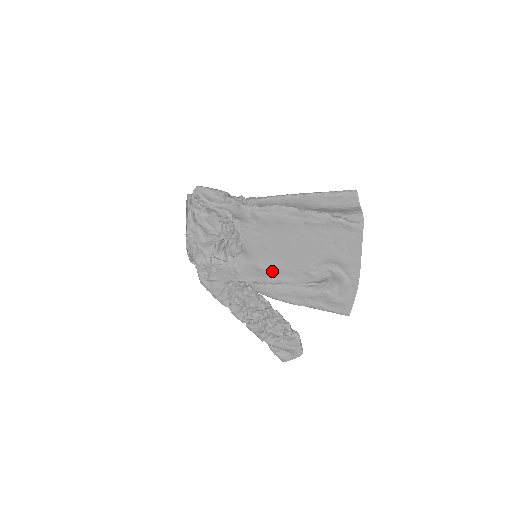
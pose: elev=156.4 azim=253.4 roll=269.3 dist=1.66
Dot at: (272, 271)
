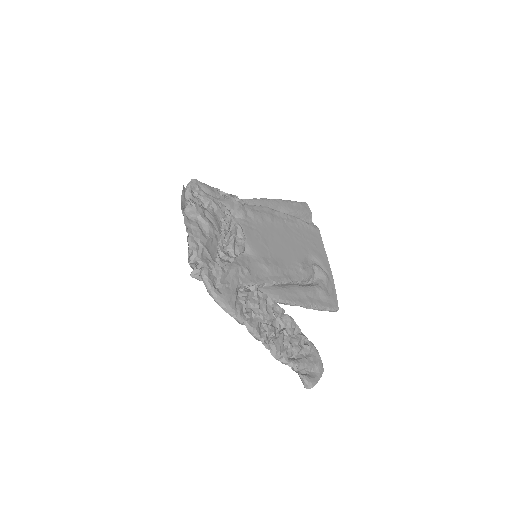
Dot at: (276, 268)
